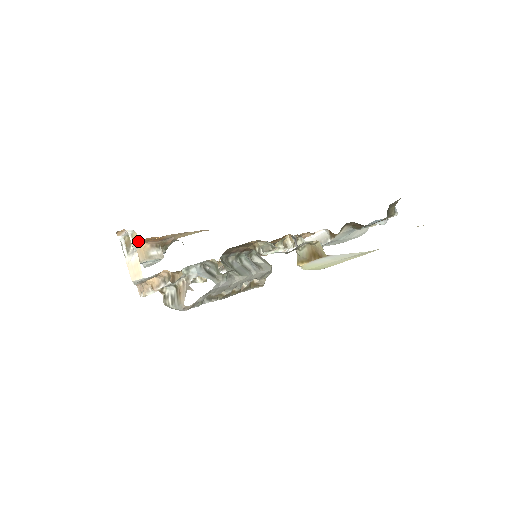
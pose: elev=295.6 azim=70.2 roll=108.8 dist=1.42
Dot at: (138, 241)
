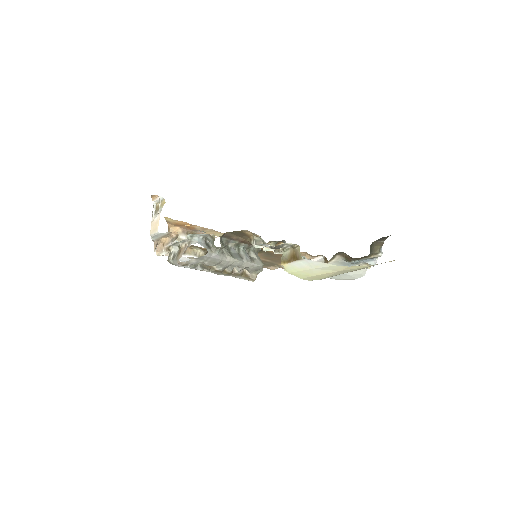
Dot at: (172, 221)
